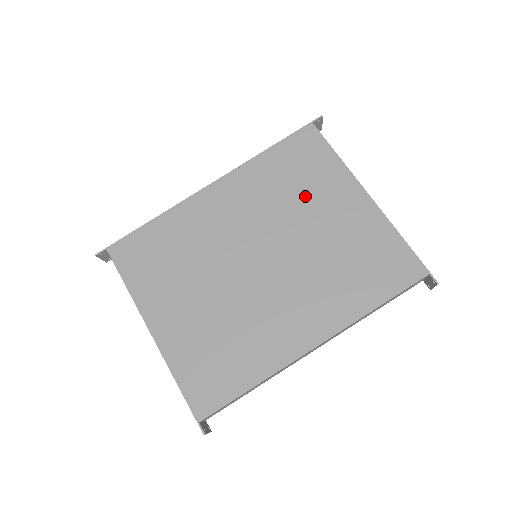
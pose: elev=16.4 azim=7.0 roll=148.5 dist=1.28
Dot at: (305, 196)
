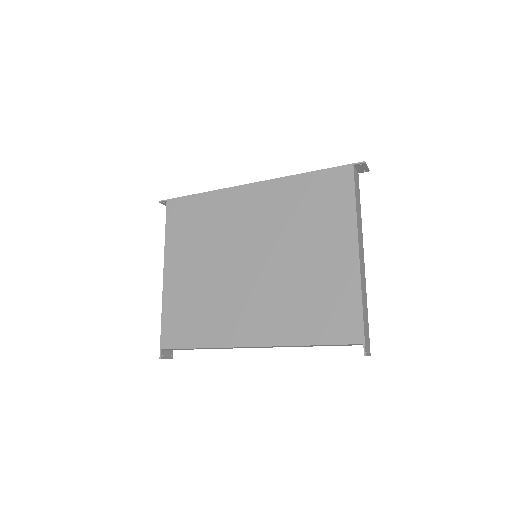
Dot at: (310, 227)
